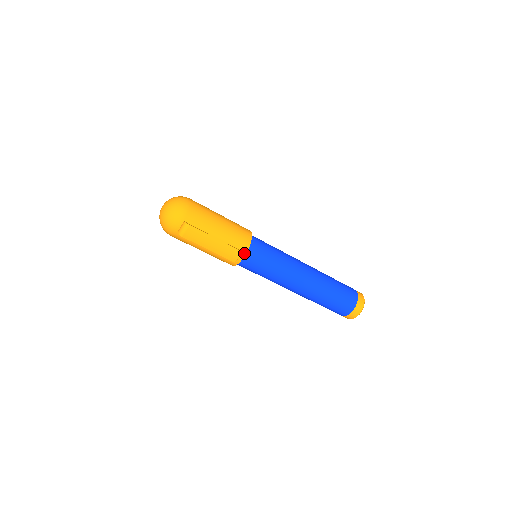
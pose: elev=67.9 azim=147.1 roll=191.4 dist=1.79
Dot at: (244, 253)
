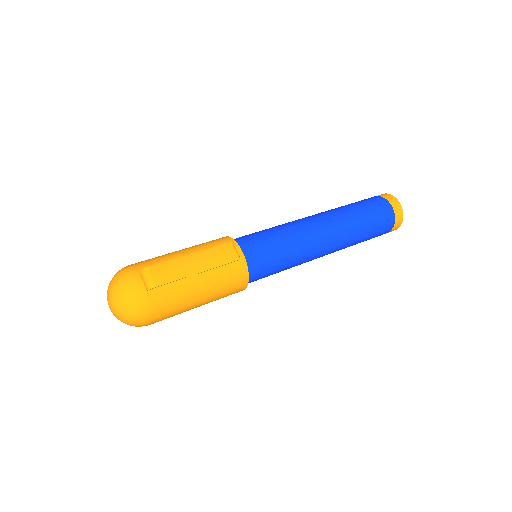
Dot at: (237, 248)
